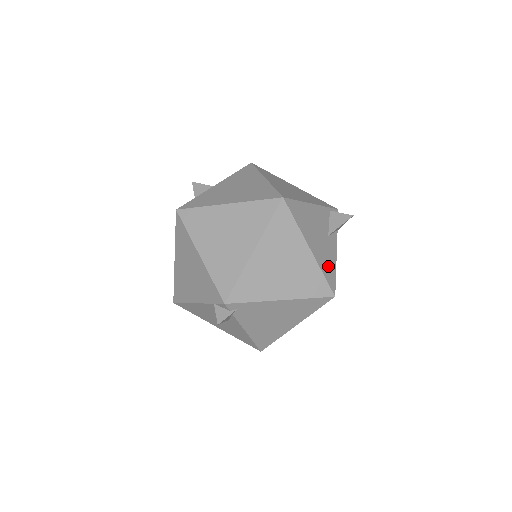
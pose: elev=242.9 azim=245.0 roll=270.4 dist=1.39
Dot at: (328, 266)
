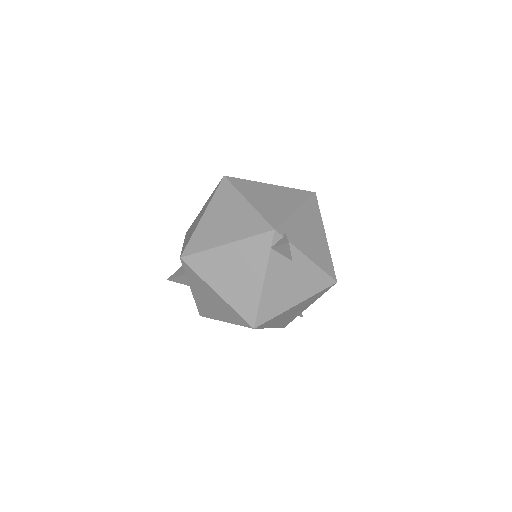
Dot at: occluded
